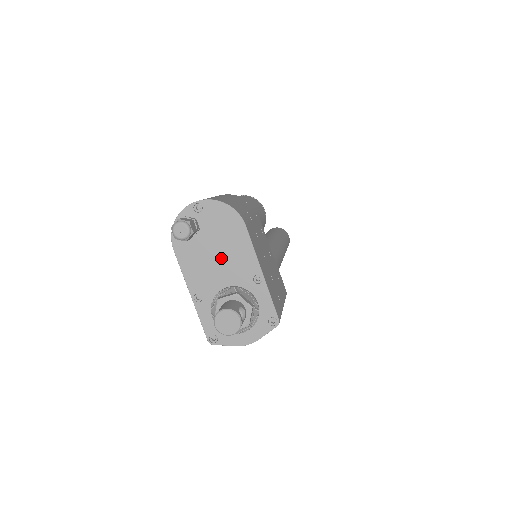
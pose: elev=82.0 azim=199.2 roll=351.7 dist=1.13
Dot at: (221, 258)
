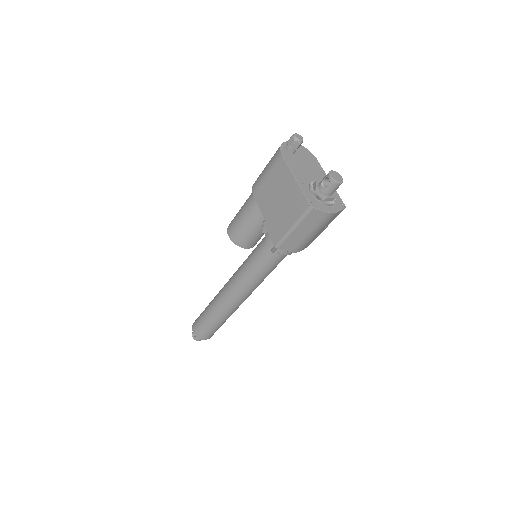
Dot at: (309, 168)
